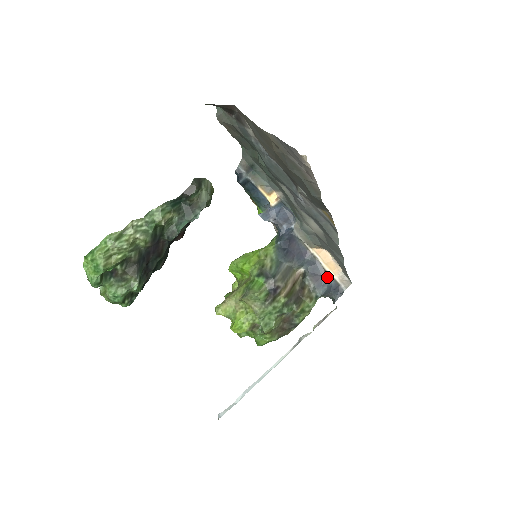
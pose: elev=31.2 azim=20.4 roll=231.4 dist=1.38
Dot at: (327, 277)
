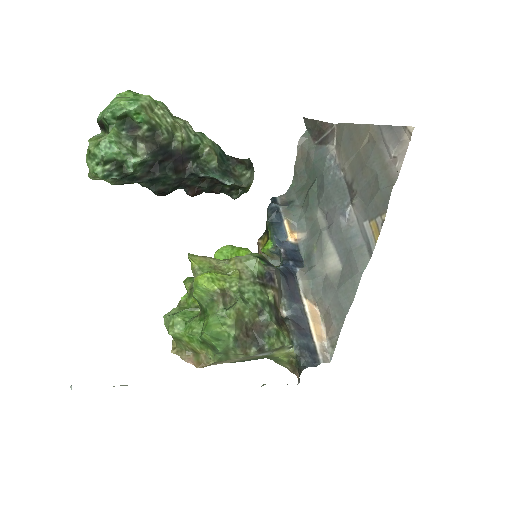
Dot at: (310, 334)
